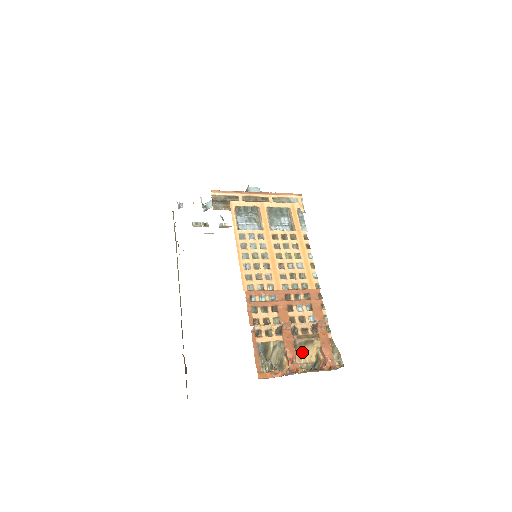
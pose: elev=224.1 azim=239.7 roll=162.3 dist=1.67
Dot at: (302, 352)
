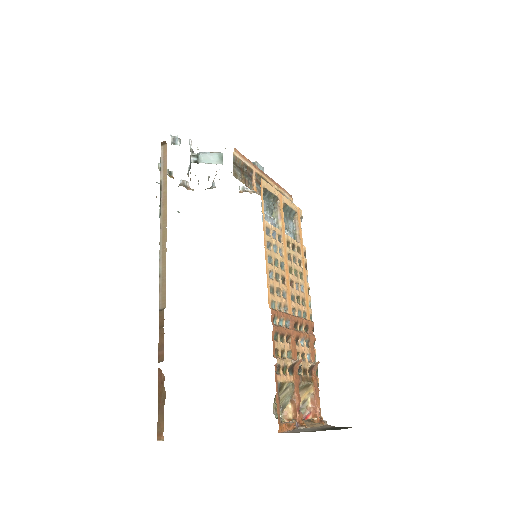
Dot at: occluded
